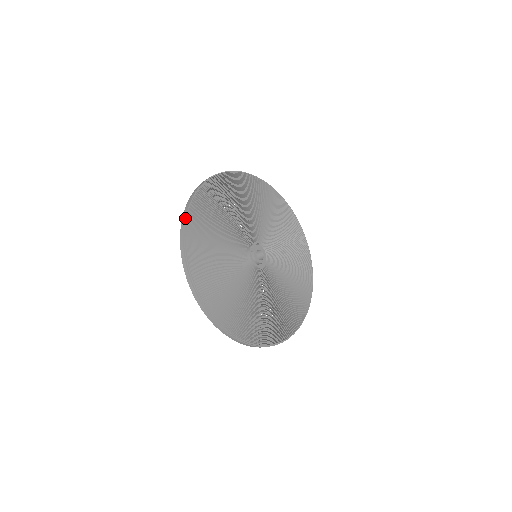
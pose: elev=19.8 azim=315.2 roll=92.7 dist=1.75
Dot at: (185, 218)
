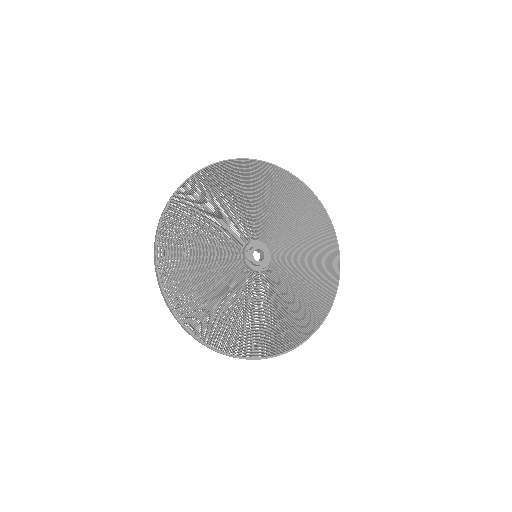
Dot at: (168, 305)
